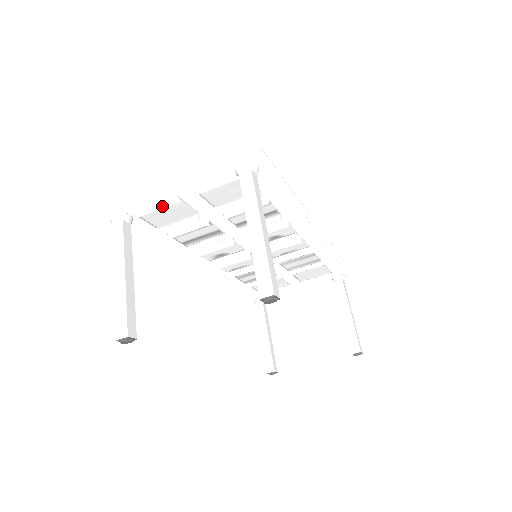
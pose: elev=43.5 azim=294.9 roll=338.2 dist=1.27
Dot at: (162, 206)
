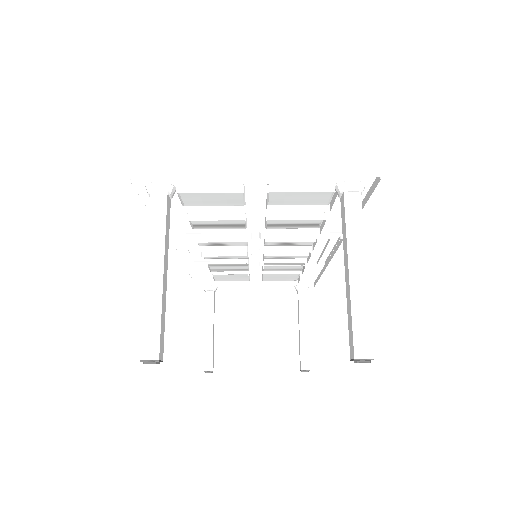
Dot at: (219, 189)
